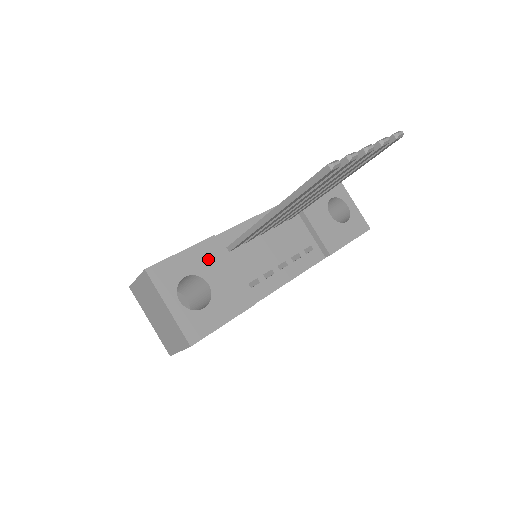
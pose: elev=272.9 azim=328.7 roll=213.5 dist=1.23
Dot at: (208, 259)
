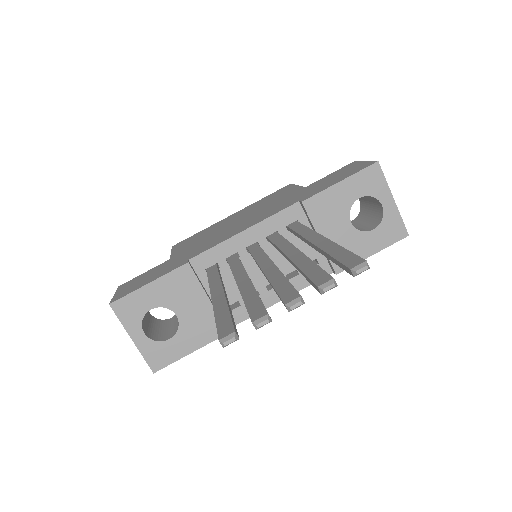
Dot at: (178, 290)
